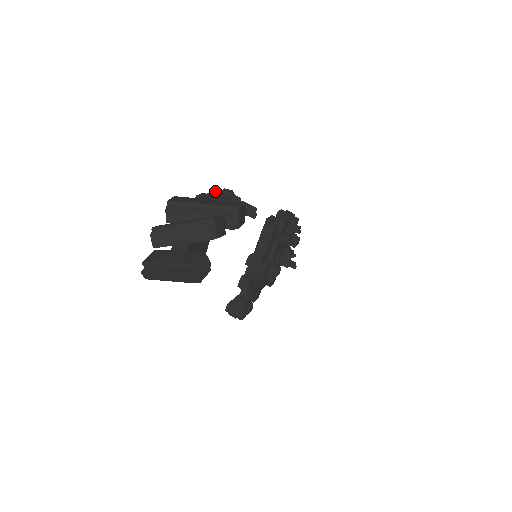
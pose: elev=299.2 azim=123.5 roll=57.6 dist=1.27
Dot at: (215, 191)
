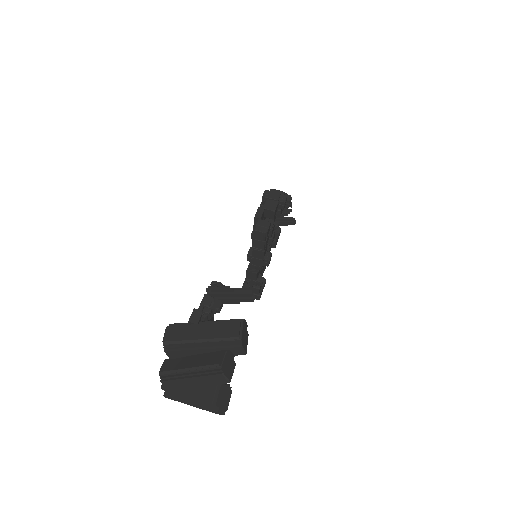
Dot at: (204, 298)
